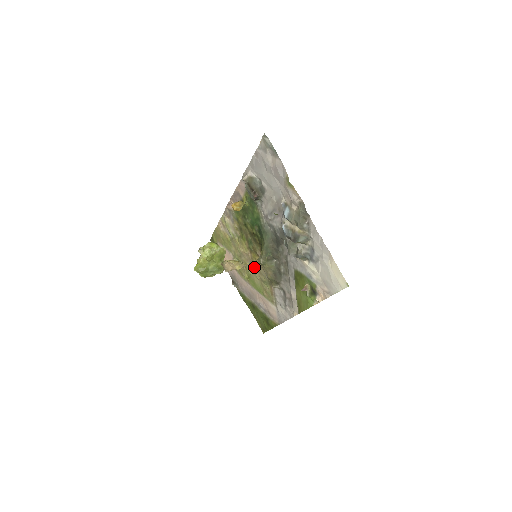
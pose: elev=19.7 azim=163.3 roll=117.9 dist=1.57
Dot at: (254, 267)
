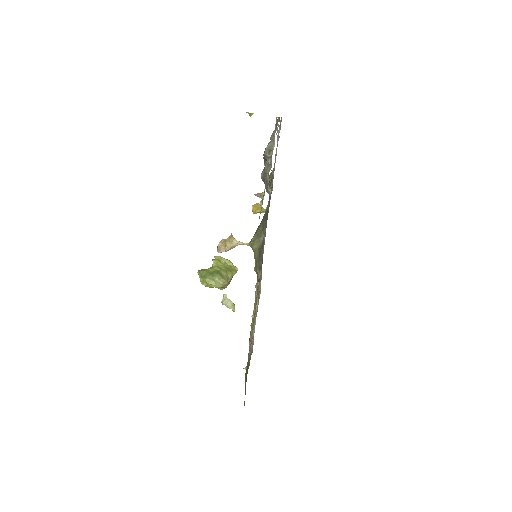
Dot at: occluded
